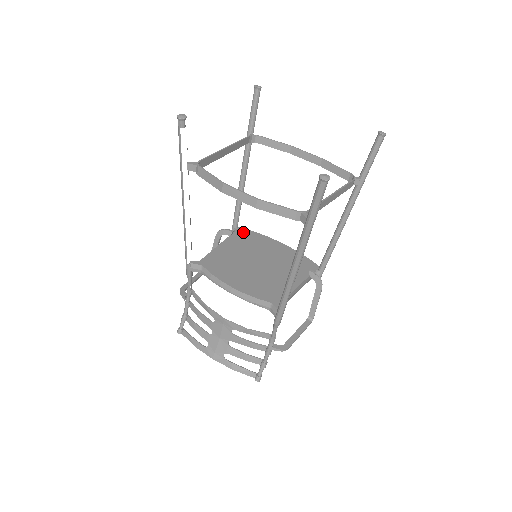
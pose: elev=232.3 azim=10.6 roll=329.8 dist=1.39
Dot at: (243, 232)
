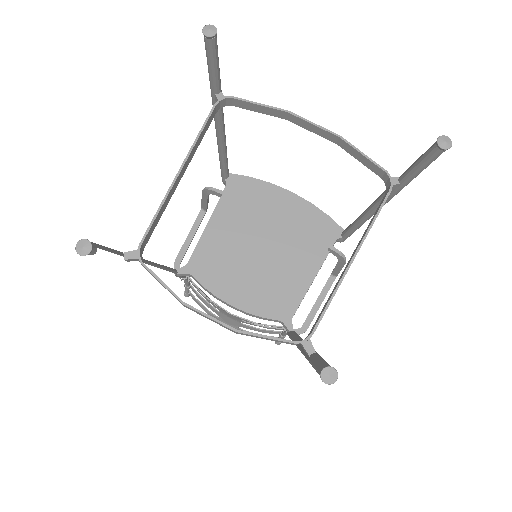
Dot at: (237, 184)
